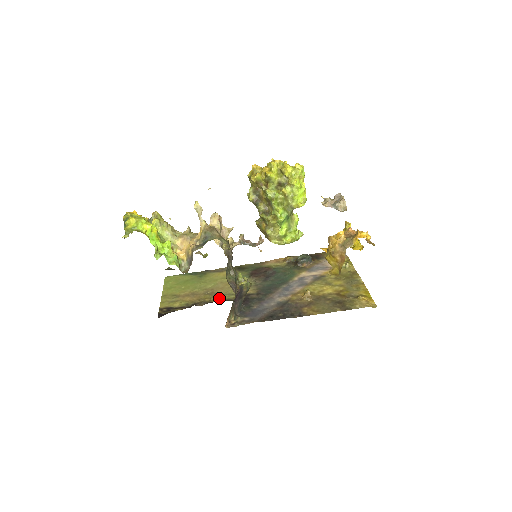
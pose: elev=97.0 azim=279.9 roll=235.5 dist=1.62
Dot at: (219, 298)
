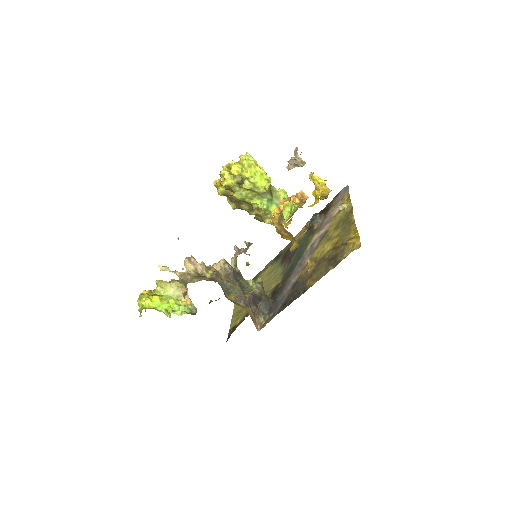
Dot at: occluded
